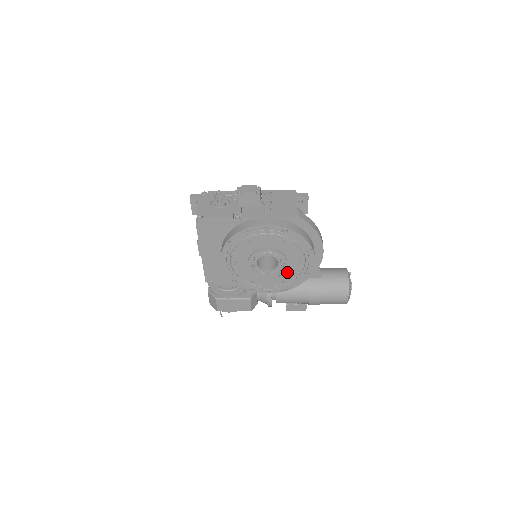
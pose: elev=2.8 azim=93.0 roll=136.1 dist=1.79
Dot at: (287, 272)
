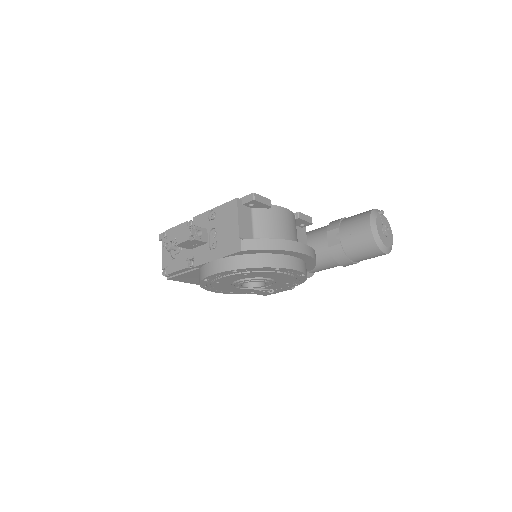
Dot at: (281, 280)
